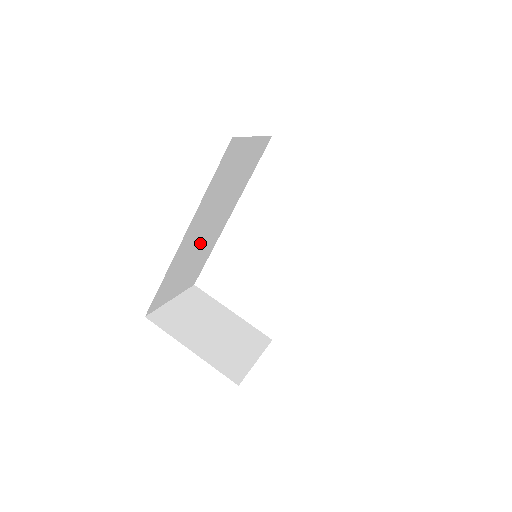
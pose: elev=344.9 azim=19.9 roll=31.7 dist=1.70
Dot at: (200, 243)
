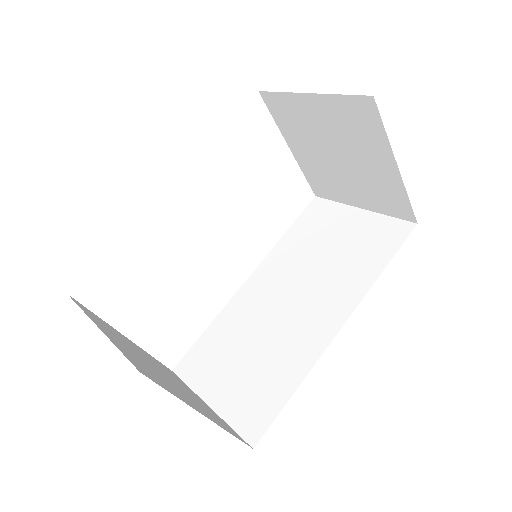
Dot at: occluded
